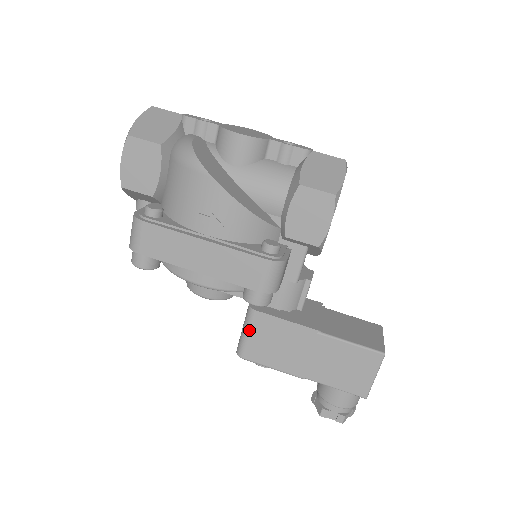
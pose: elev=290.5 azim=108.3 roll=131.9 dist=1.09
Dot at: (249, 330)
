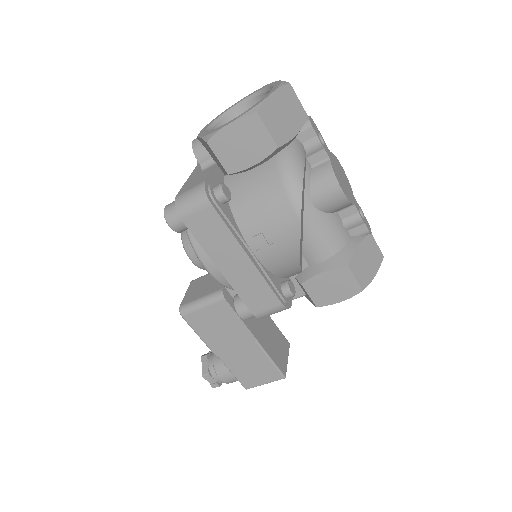
Dot at: (207, 306)
